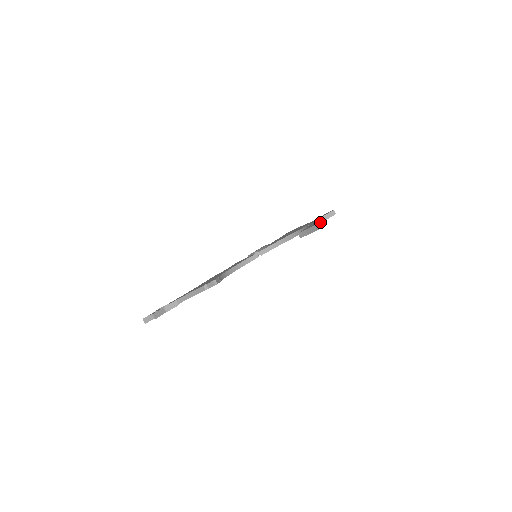
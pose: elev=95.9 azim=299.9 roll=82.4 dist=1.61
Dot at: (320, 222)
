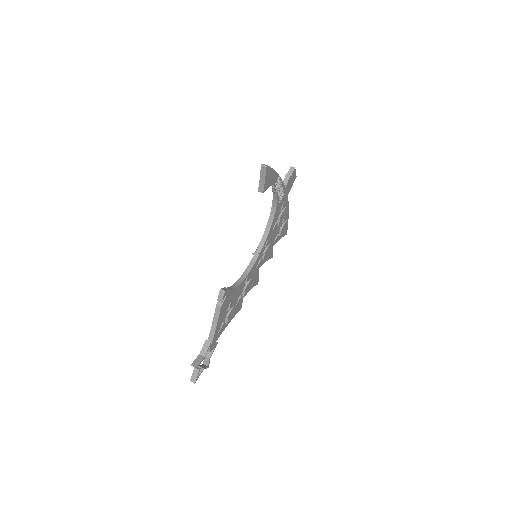
Dot at: occluded
